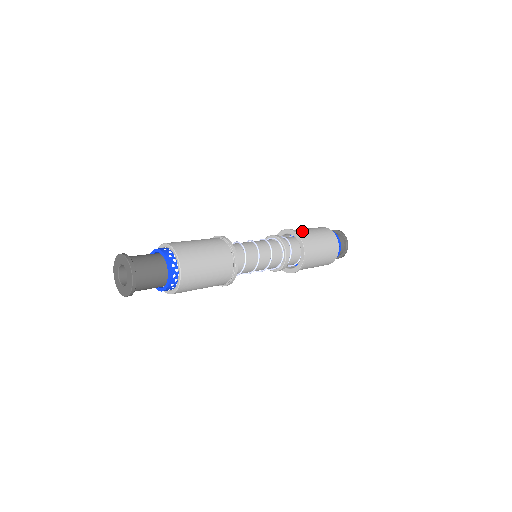
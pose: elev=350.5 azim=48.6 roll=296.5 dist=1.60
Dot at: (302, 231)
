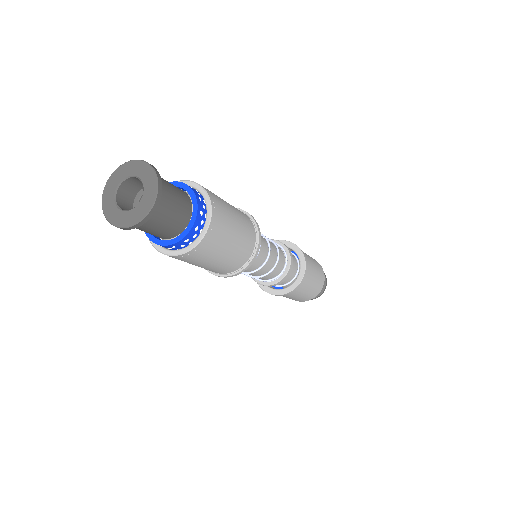
Dot at: occluded
